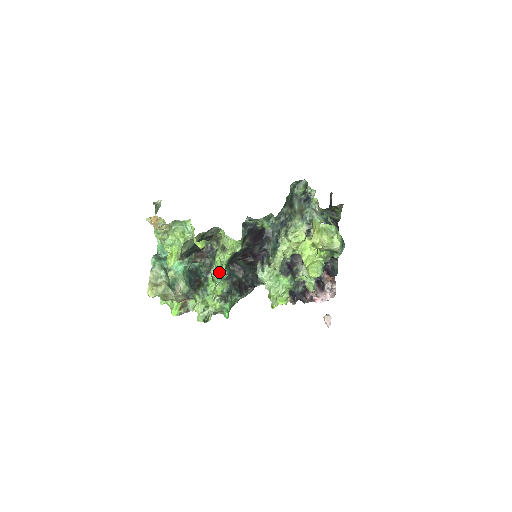
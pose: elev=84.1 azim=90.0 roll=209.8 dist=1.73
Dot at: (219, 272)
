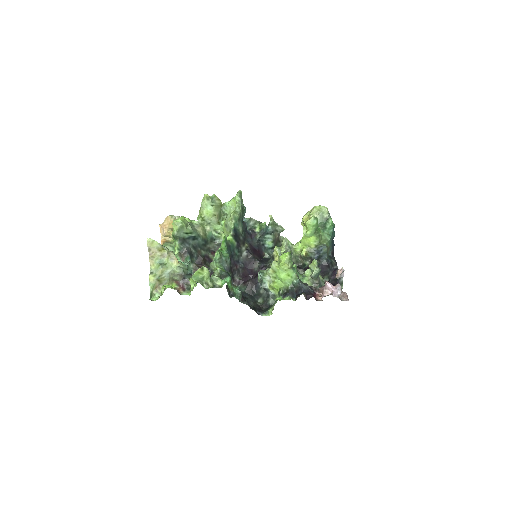
Dot at: (220, 249)
